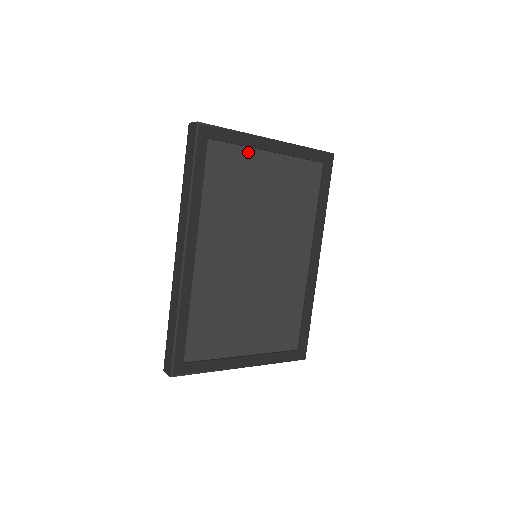
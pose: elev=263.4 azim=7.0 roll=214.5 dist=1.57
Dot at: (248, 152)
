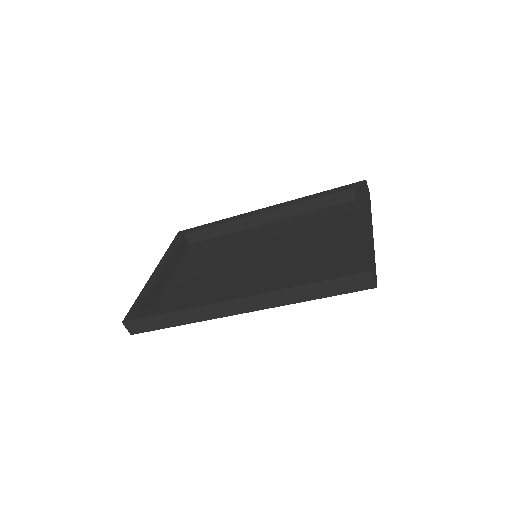
Dot at: (355, 249)
